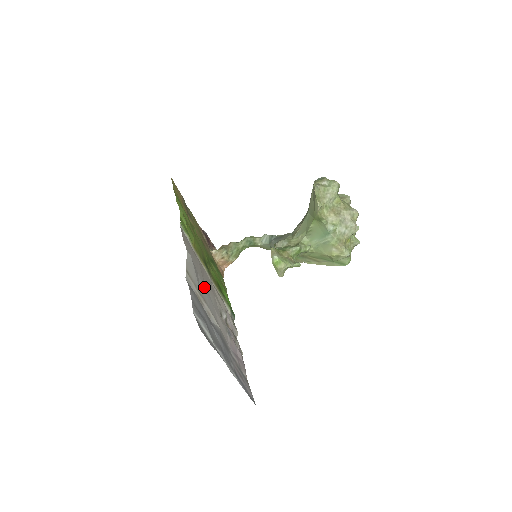
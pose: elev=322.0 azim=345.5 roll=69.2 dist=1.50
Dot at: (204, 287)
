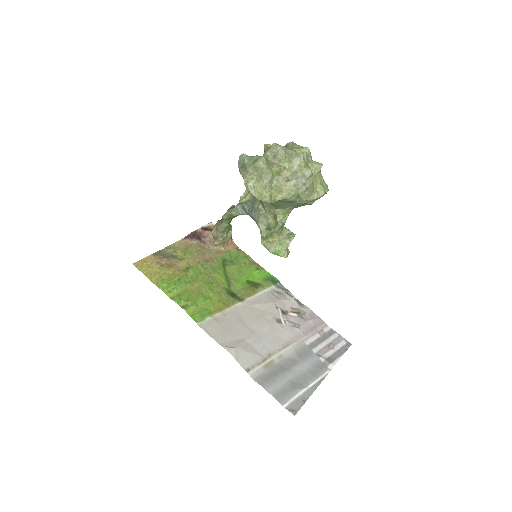
Dot at: (257, 339)
